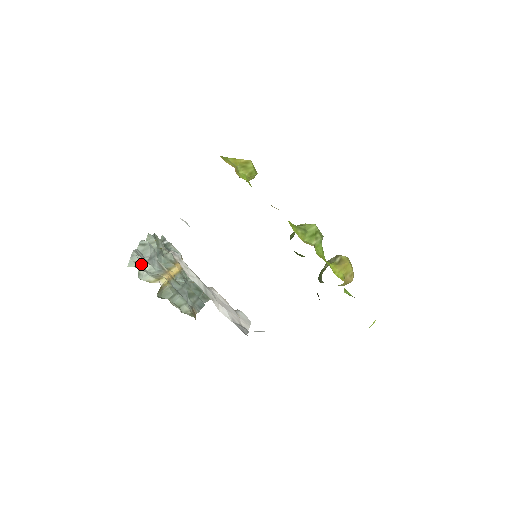
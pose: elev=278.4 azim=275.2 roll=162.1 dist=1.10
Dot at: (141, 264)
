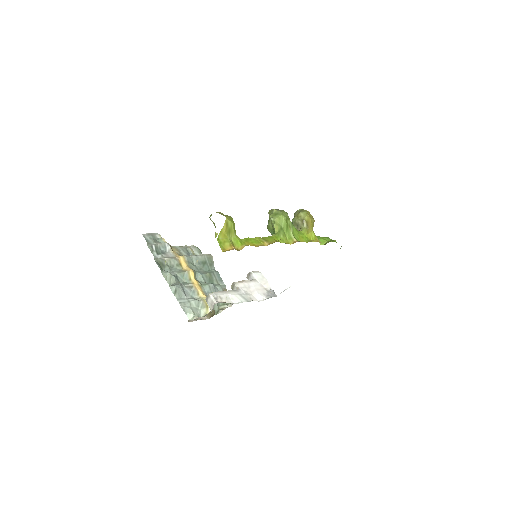
Dot at: (191, 308)
